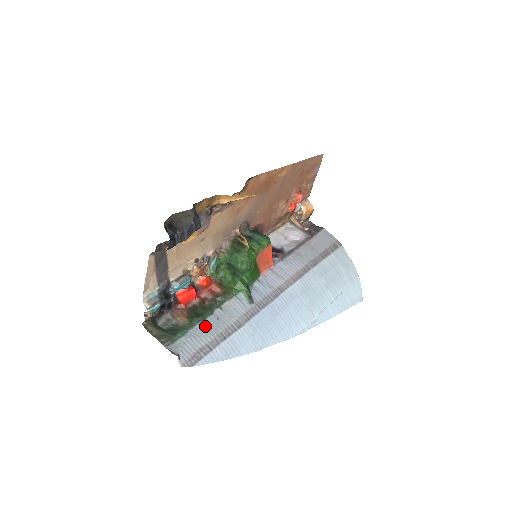
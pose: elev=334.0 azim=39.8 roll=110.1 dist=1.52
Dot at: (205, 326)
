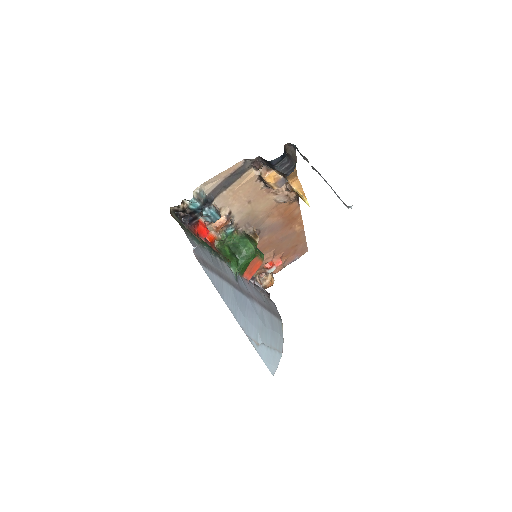
Dot at: (210, 256)
